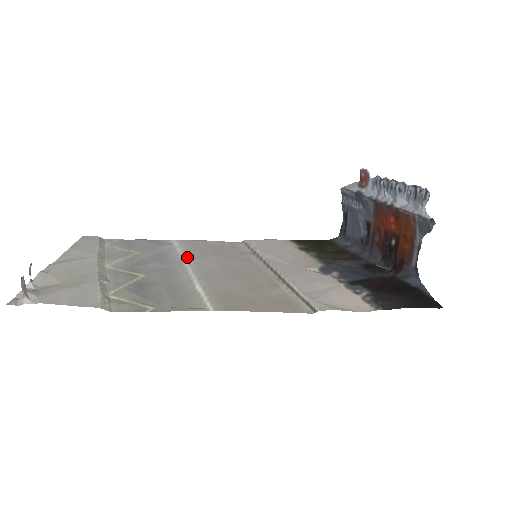
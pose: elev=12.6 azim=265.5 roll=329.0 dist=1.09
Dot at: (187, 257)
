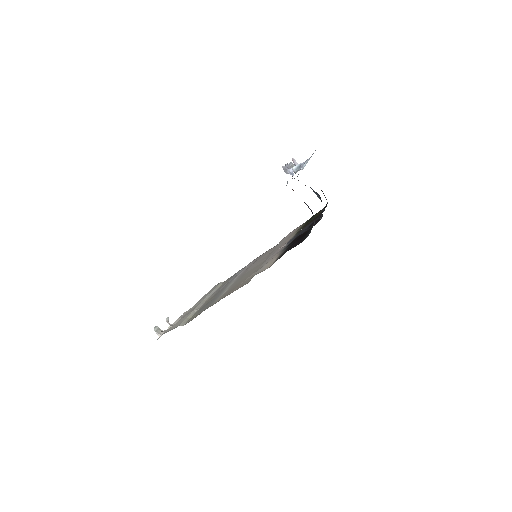
Dot at: (241, 273)
